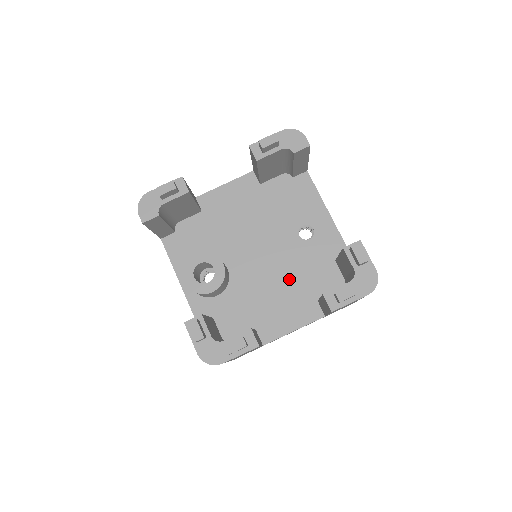
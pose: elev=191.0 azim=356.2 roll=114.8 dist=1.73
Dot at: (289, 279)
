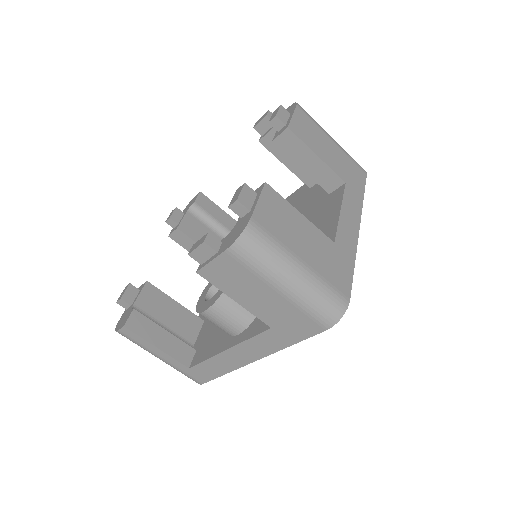
Dot at: occluded
